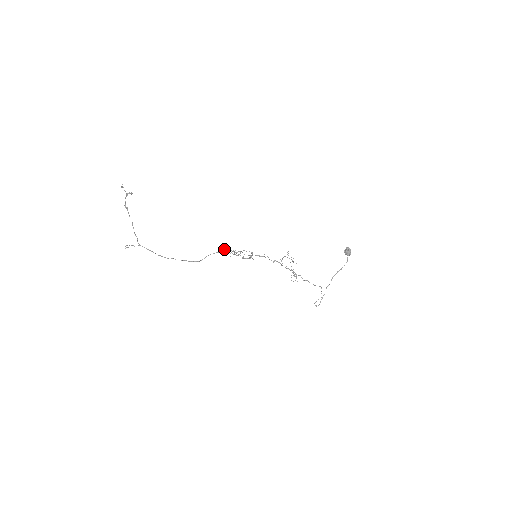
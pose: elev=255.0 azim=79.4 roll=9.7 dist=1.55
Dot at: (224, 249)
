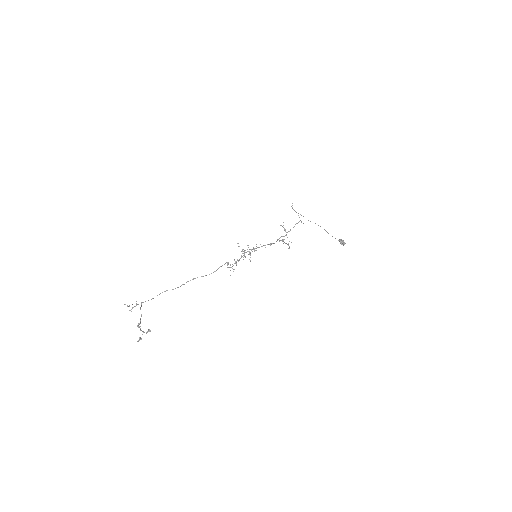
Dot at: occluded
